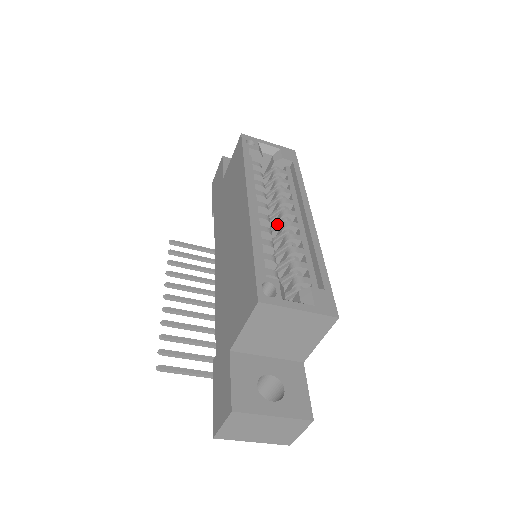
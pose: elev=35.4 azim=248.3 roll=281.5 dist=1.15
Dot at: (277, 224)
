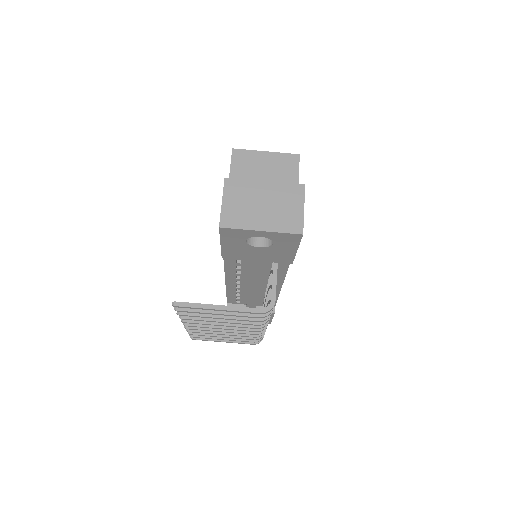
Dot at: occluded
